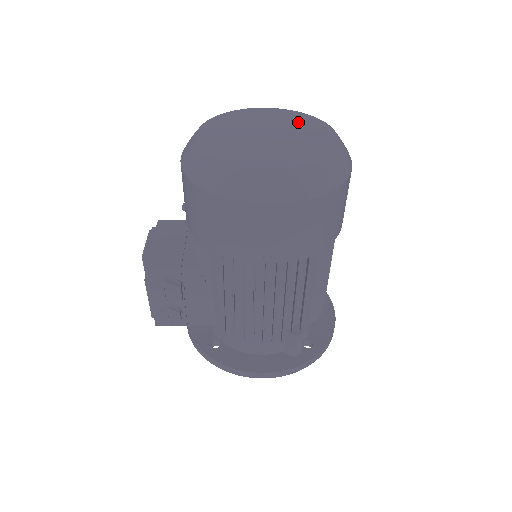
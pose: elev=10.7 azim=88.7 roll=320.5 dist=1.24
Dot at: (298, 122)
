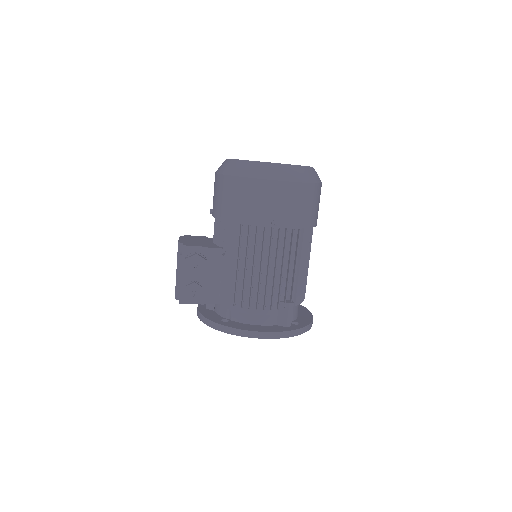
Dot at: occluded
